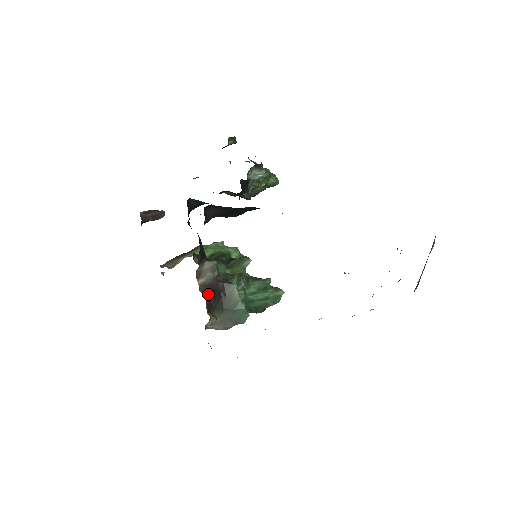
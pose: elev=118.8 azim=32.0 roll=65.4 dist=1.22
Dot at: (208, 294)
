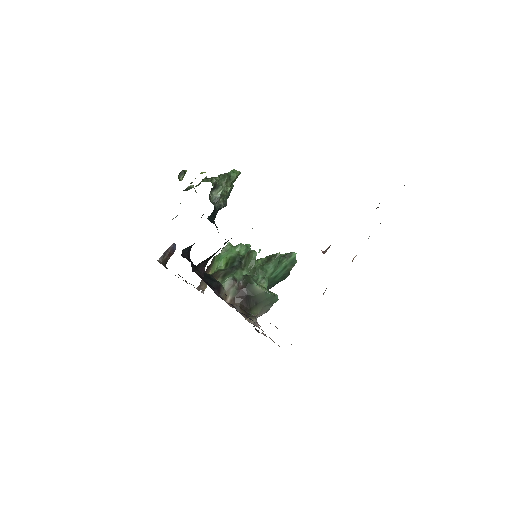
Dot at: (240, 304)
